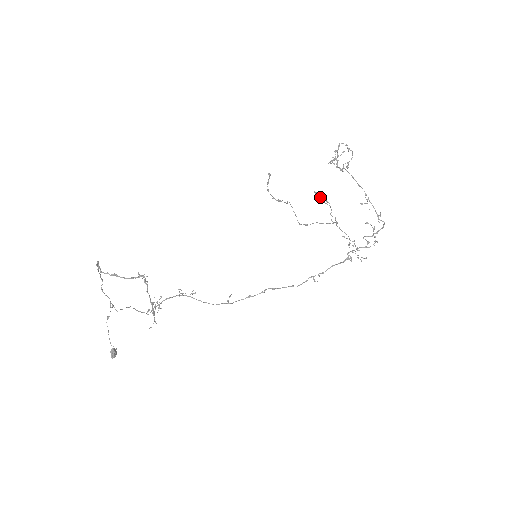
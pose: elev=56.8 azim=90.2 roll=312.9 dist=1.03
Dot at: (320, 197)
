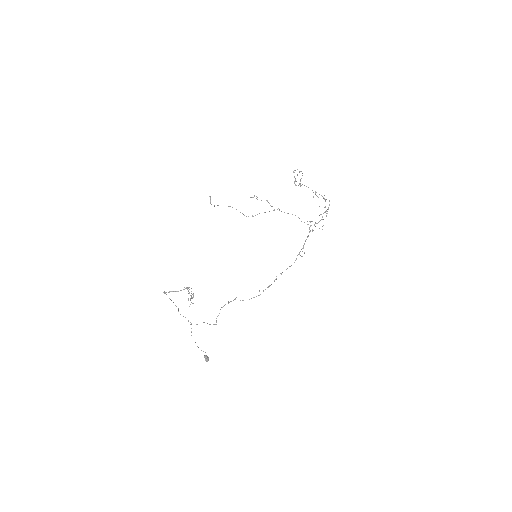
Dot at: occluded
